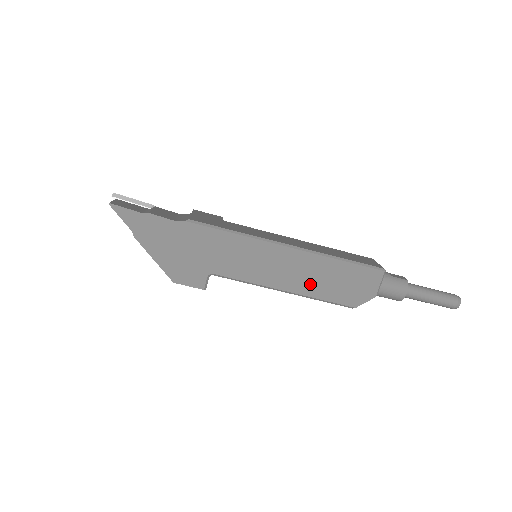
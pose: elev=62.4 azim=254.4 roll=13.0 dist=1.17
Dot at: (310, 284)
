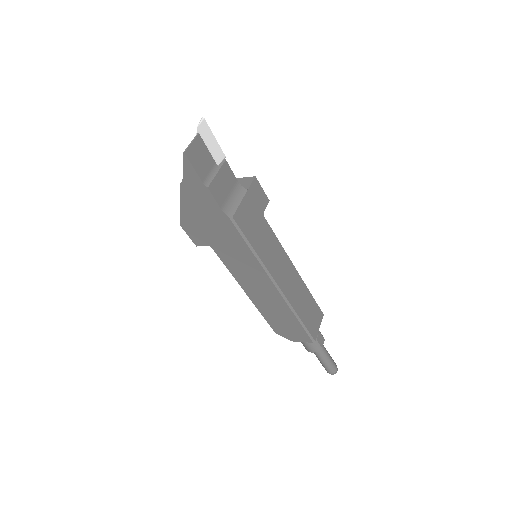
Dot at: (265, 306)
